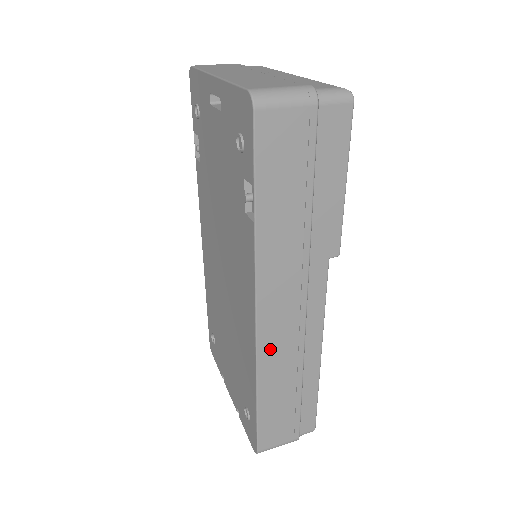
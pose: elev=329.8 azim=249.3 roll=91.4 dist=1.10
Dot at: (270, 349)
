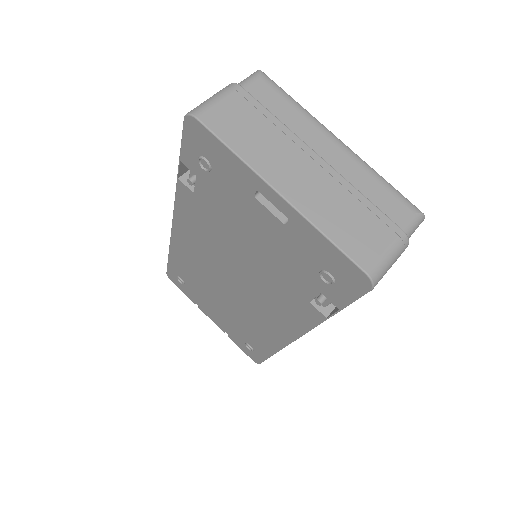
Dot at: occluded
